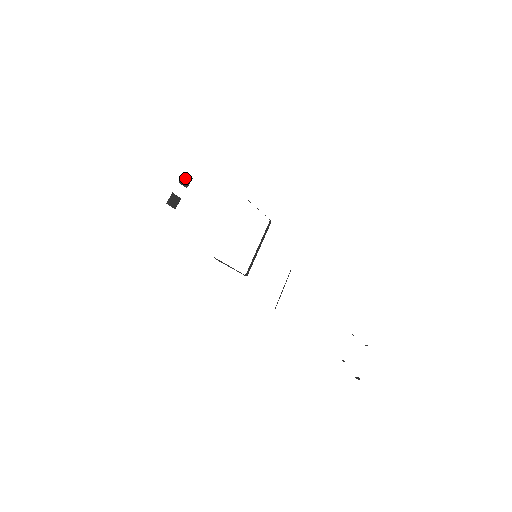
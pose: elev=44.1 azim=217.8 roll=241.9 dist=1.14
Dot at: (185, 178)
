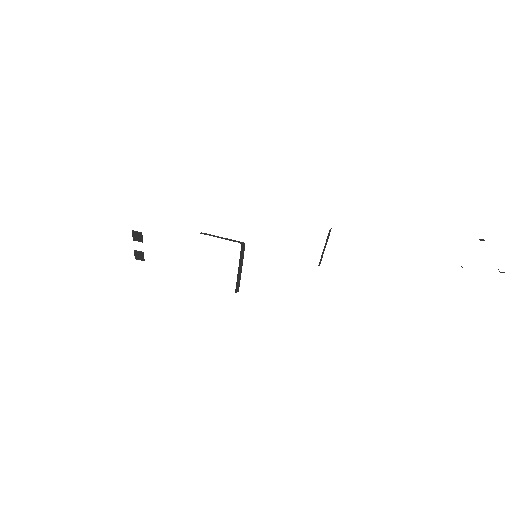
Dot at: (136, 236)
